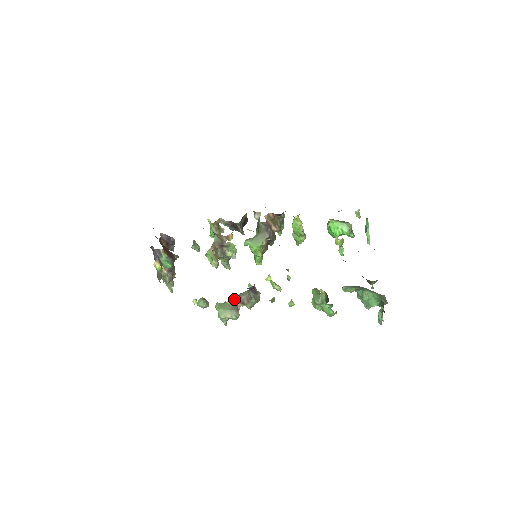
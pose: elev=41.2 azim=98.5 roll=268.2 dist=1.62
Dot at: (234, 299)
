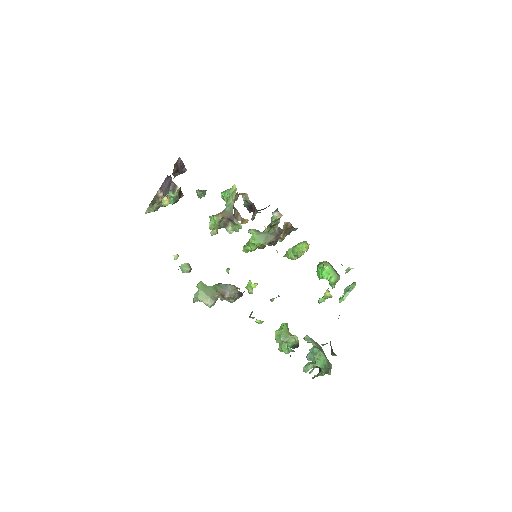
Dot at: (218, 287)
